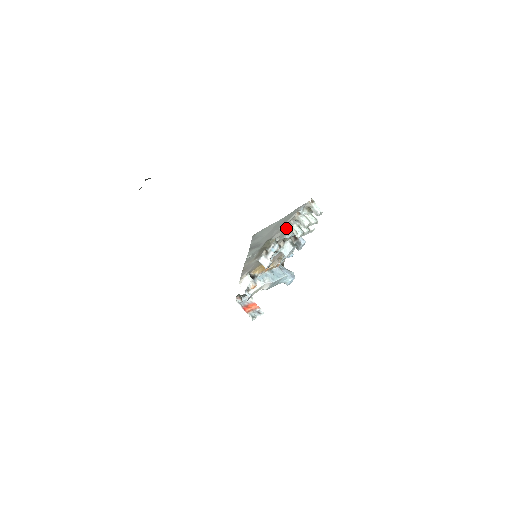
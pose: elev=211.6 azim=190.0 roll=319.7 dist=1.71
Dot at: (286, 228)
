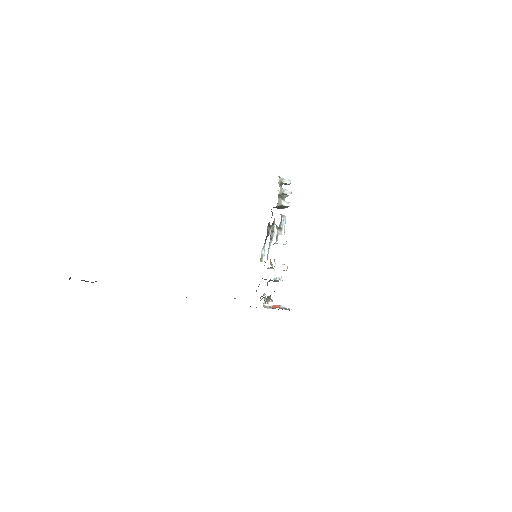
Dot at: (278, 204)
